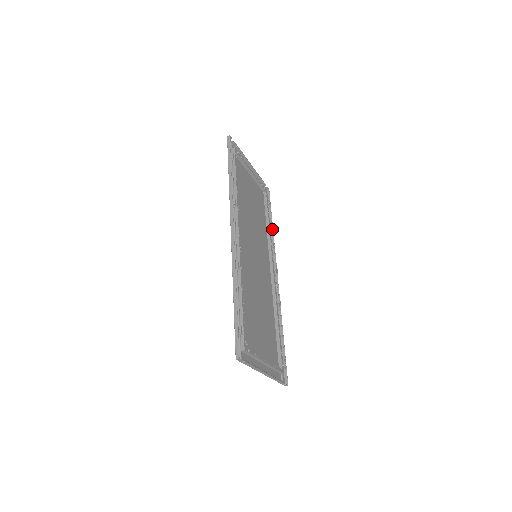
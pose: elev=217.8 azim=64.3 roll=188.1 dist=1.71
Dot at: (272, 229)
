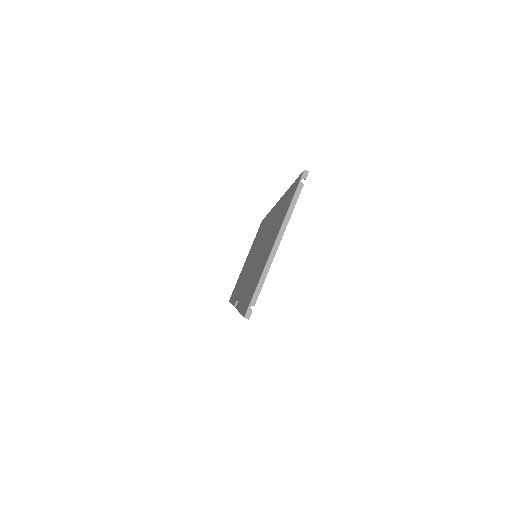
Dot at: occluded
